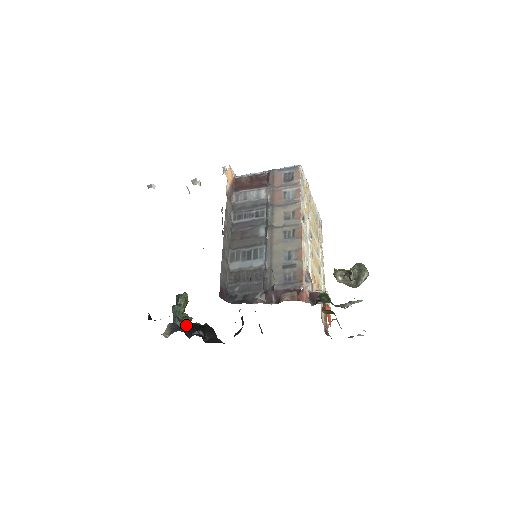
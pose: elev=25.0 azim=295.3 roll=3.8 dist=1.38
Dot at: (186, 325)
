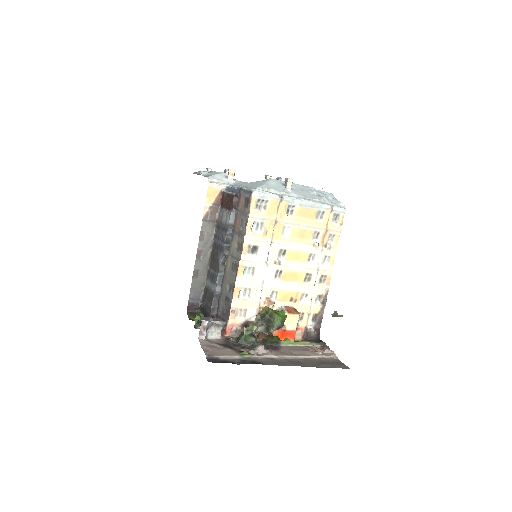
Dot at: occluded
